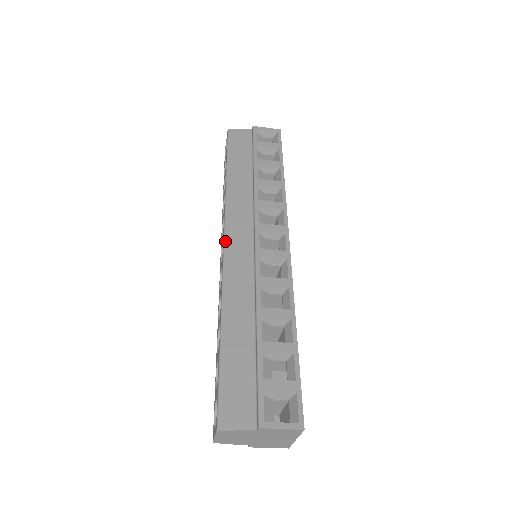
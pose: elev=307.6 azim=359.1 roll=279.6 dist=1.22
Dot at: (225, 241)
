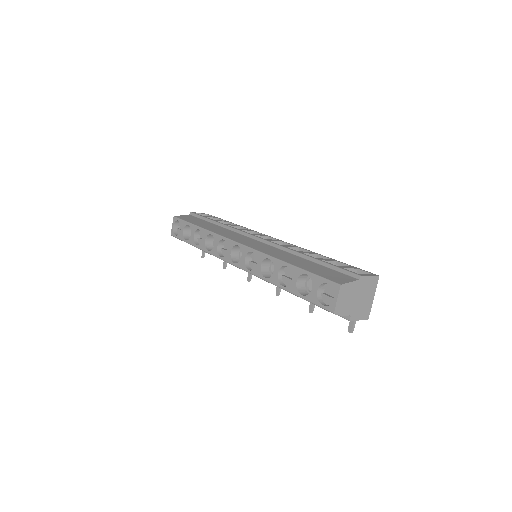
Dot at: (238, 242)
